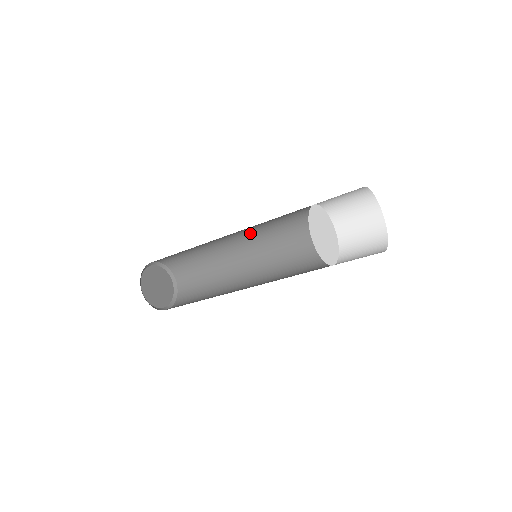
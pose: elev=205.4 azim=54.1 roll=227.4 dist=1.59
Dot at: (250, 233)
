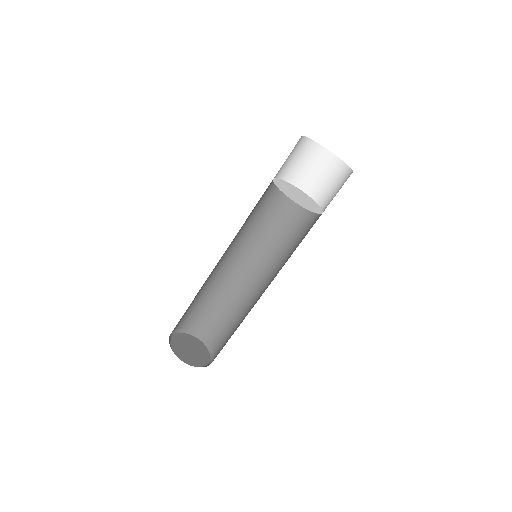
Dot at: (264, 259)
